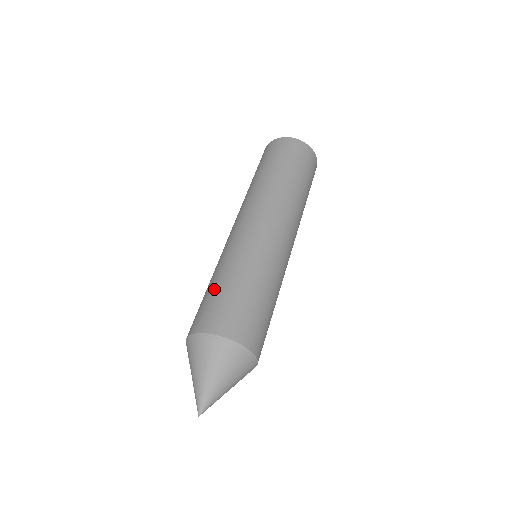
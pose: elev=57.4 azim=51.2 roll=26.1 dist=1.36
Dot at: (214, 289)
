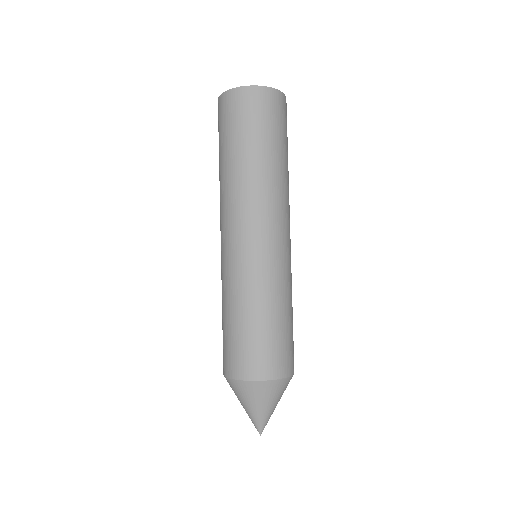
Dot at: (222, 326)
